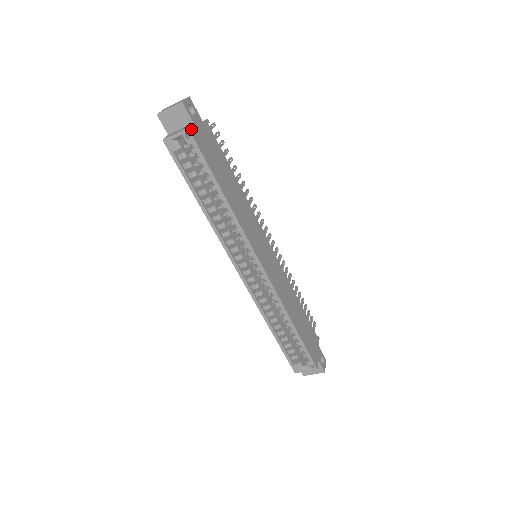
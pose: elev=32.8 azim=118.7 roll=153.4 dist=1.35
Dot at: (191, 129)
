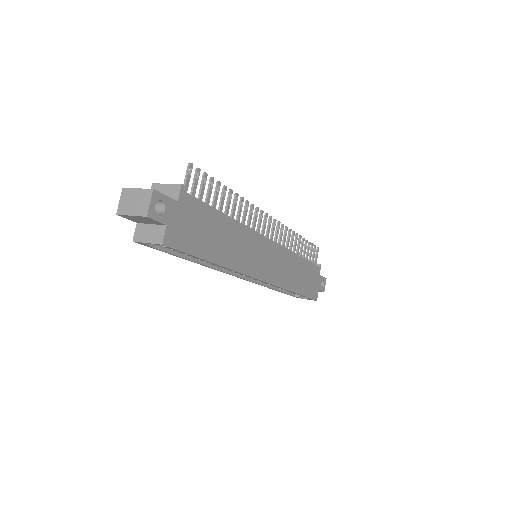
Dot at: (166, 240)
